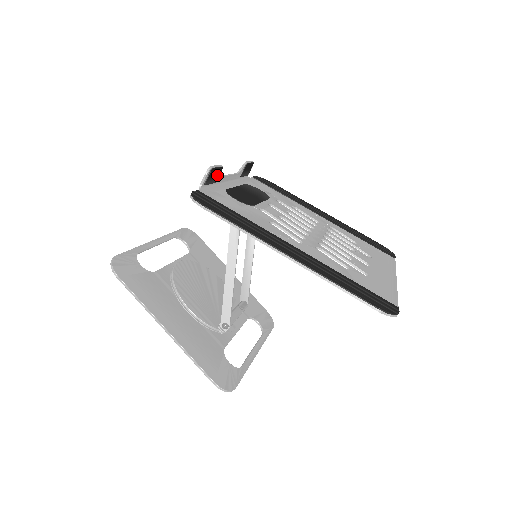
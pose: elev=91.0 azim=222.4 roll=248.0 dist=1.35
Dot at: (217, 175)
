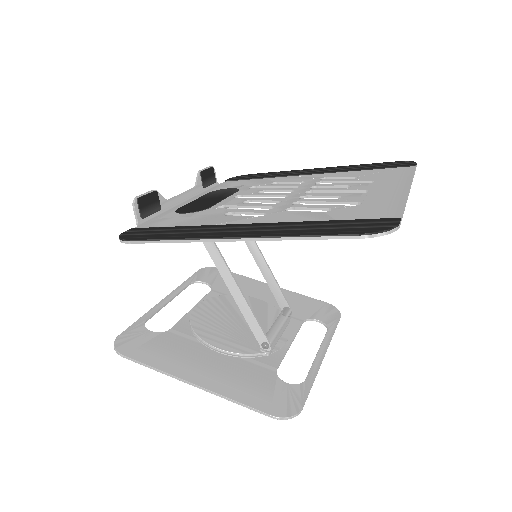
Dot at: (155, 202)
